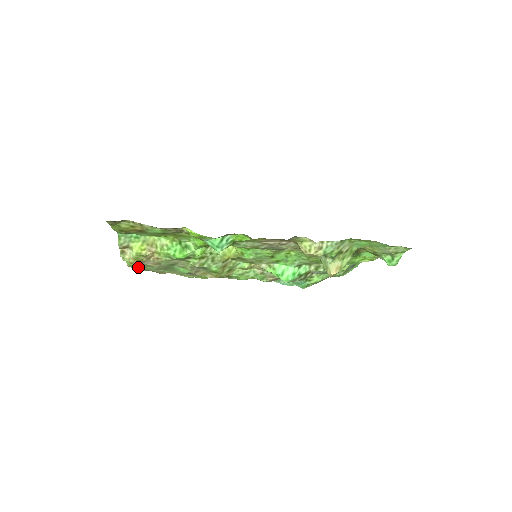
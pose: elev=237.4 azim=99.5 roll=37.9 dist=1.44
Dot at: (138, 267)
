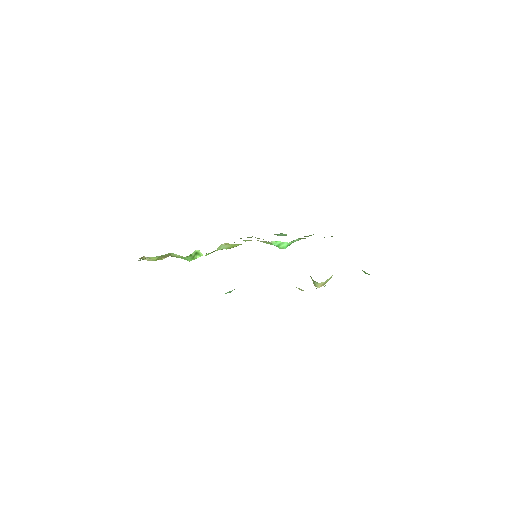
Dot at: occluded
